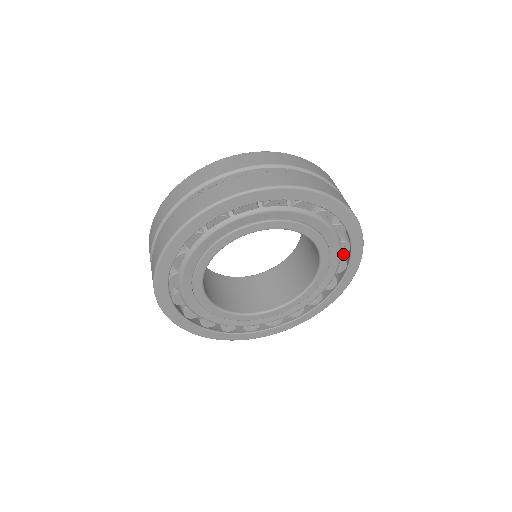
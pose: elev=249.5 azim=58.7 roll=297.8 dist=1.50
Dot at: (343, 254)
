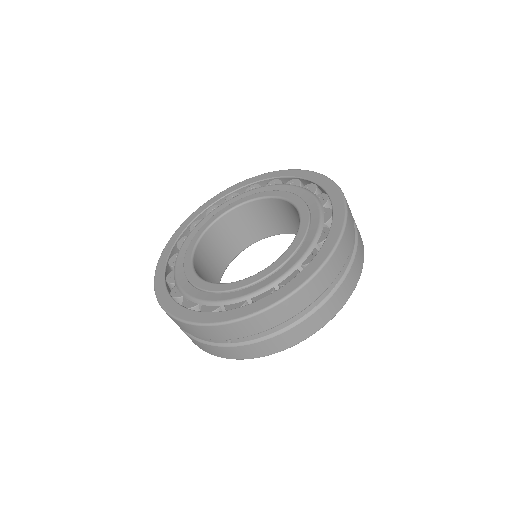
Dot at: occluded
